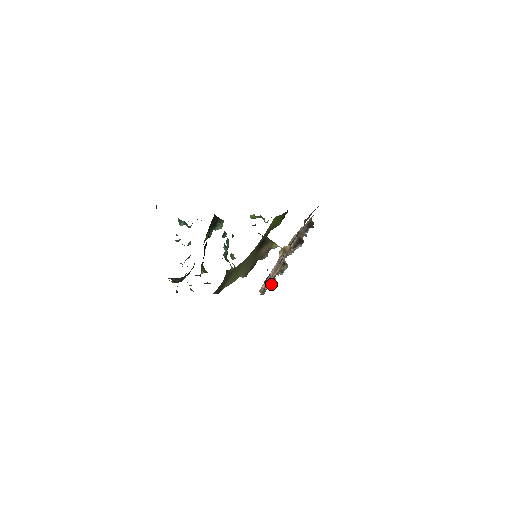
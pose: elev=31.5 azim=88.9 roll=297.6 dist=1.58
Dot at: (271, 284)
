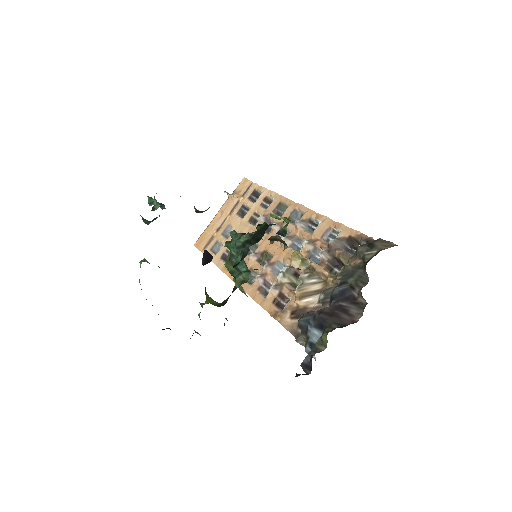
Dot at: (282, 304)
